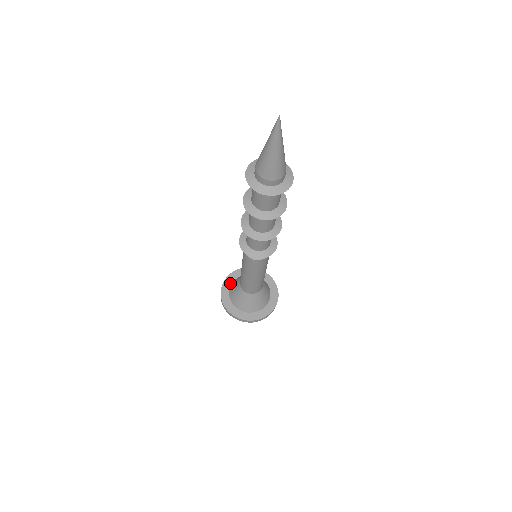
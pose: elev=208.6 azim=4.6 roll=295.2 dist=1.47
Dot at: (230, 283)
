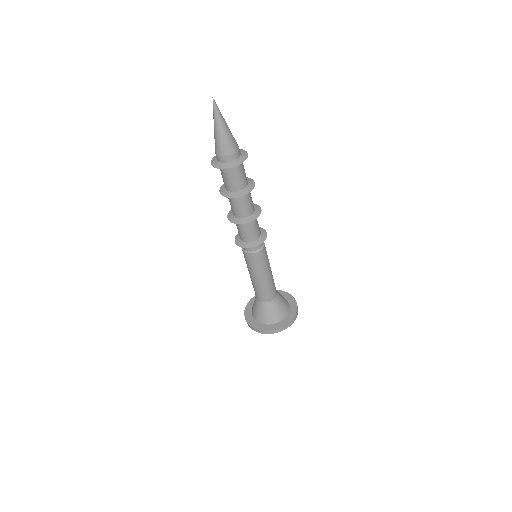
Dot at: (252, 306)
